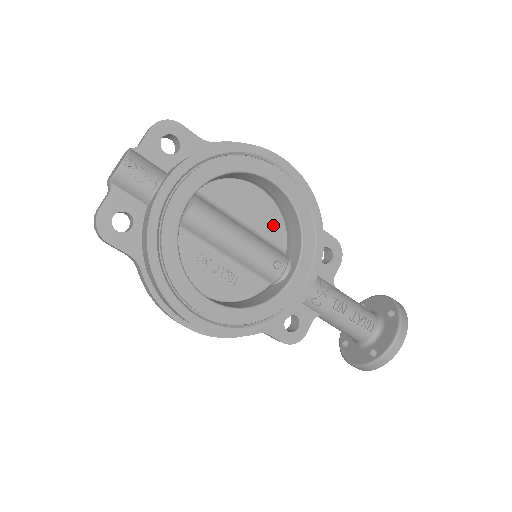
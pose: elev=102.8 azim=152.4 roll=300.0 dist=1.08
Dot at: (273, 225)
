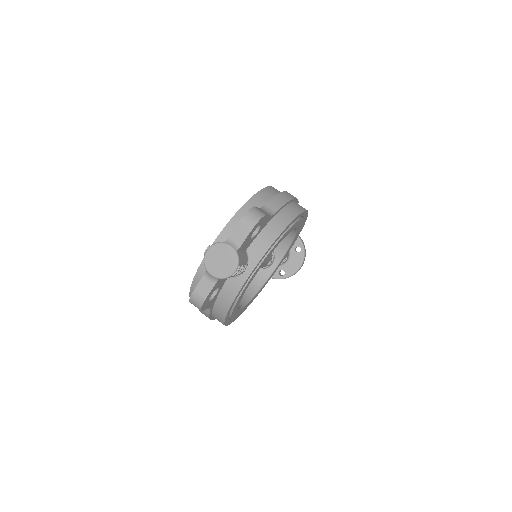
Dot at: occluded
